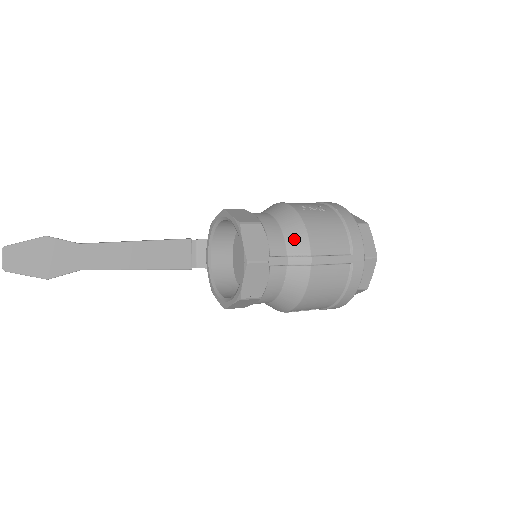
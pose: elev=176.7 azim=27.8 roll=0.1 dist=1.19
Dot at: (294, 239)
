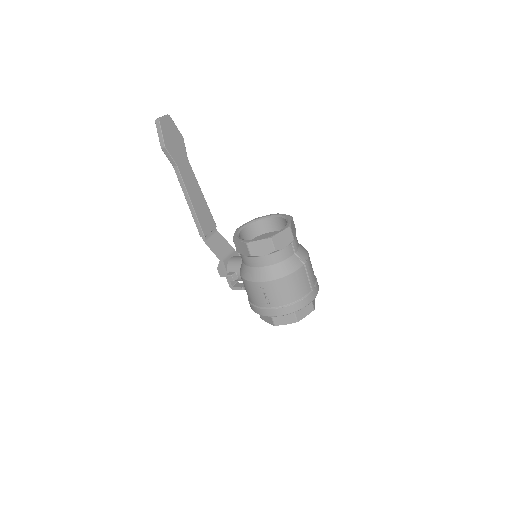
Dot at: (303, 250)
